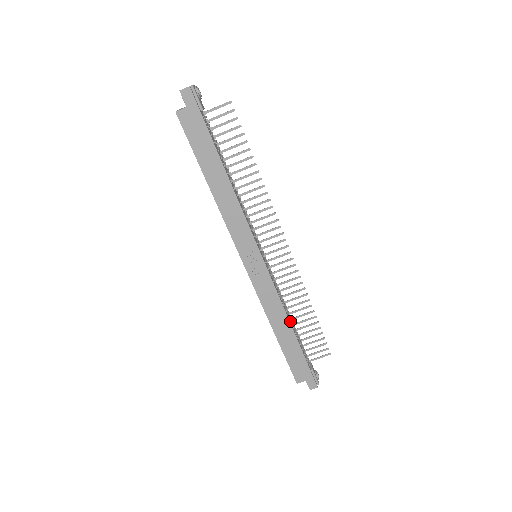
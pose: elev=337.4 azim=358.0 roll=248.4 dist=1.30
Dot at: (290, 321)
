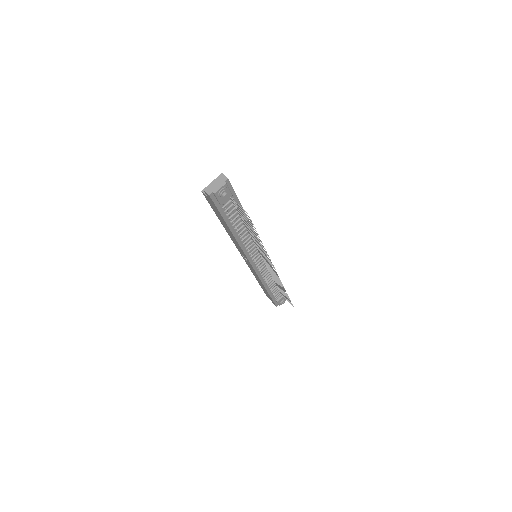
Dot at: (268, 285)
